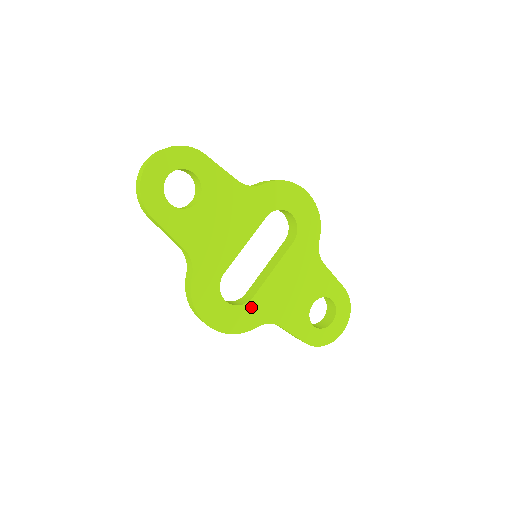
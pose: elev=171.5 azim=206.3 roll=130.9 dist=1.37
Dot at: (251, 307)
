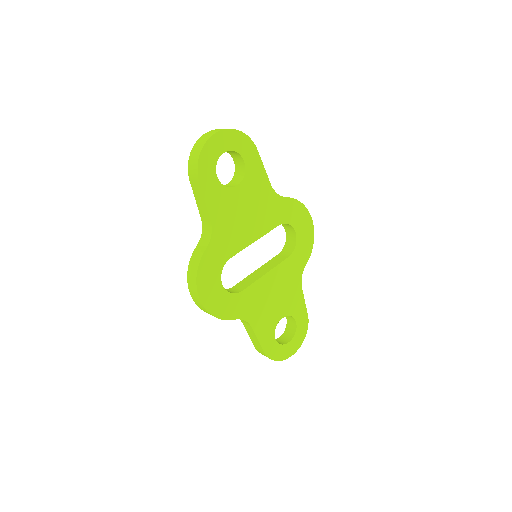
Dot at: (238, 299)
